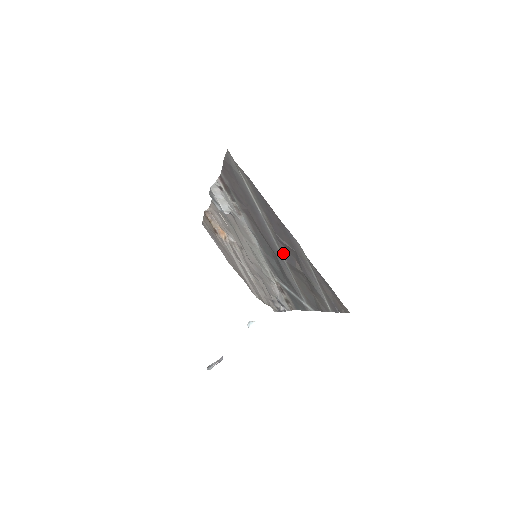
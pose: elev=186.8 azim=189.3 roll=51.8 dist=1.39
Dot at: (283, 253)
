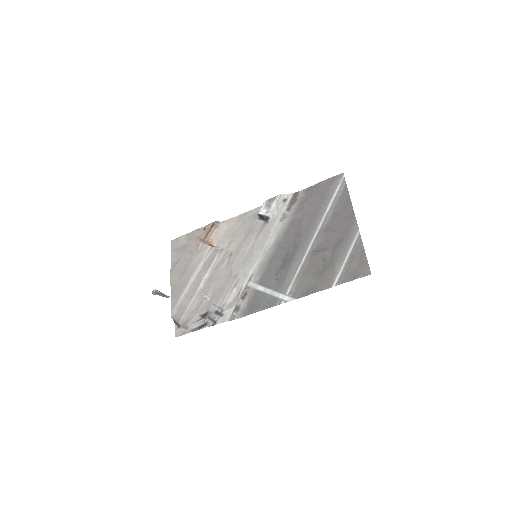
Dot at: (316, 244)
